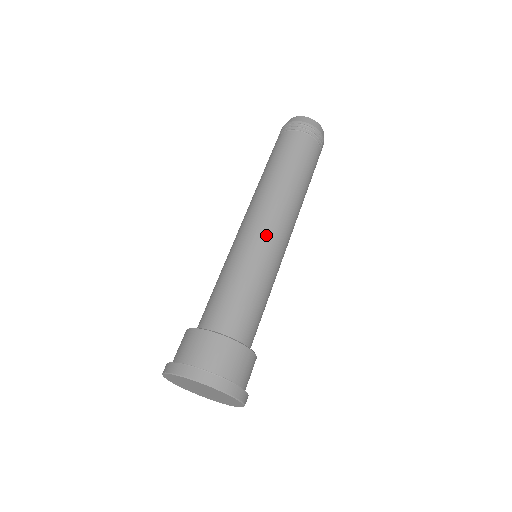
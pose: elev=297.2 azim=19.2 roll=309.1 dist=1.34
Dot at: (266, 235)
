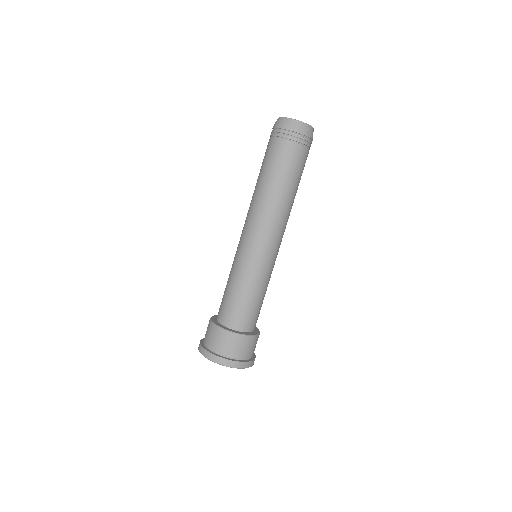
Dot at: (246, 245)
